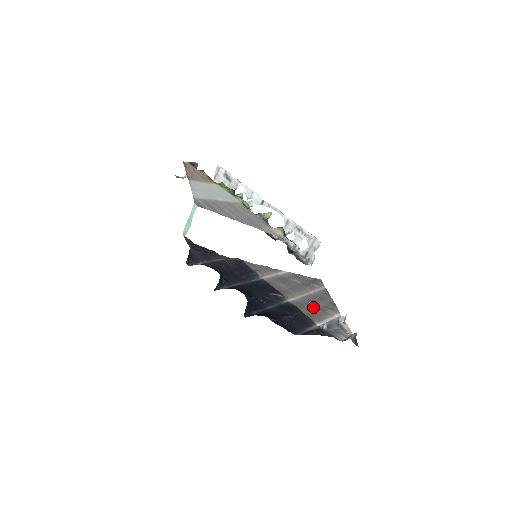
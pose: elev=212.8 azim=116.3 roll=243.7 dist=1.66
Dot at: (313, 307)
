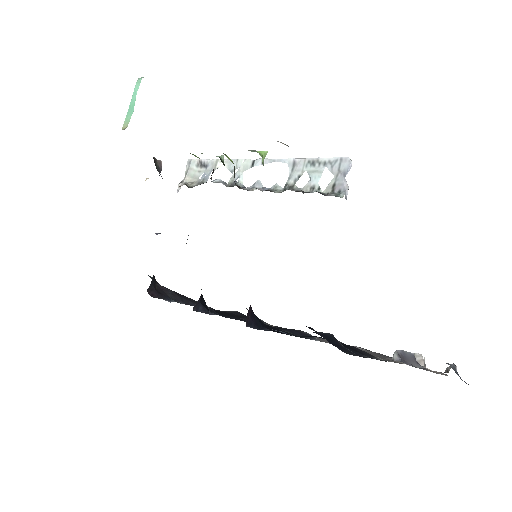
Dot at: occluded
